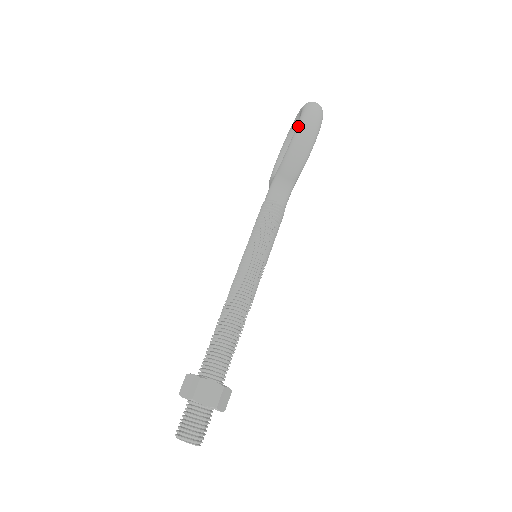
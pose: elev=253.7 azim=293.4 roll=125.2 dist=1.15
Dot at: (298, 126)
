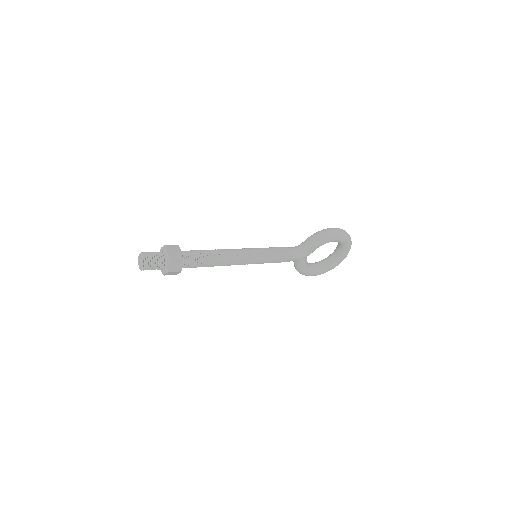
Dot at: occluded
